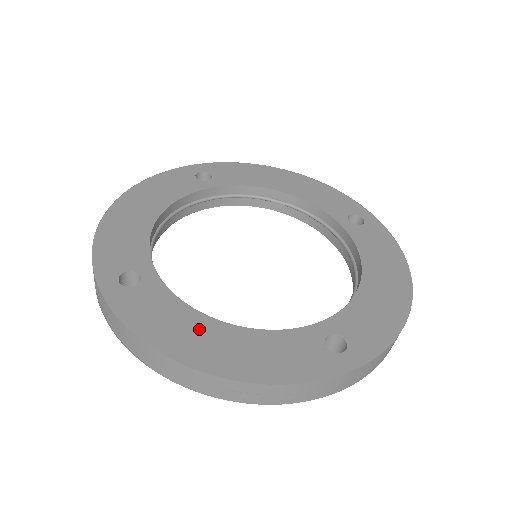
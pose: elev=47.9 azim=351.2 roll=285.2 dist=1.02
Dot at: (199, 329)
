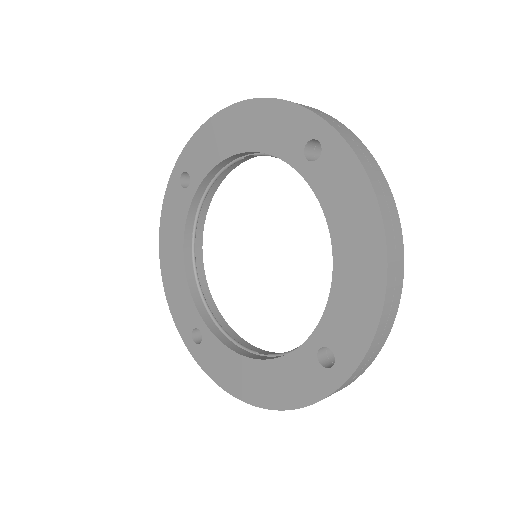
Dot at: (242, 370)
